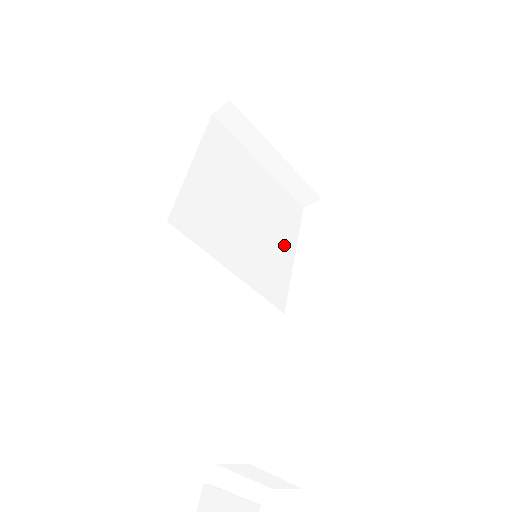
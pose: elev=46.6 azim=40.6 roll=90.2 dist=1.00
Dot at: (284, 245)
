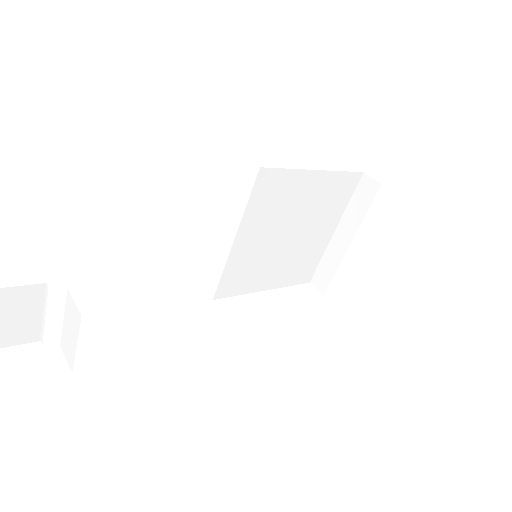
Dot at: (272, 277)
